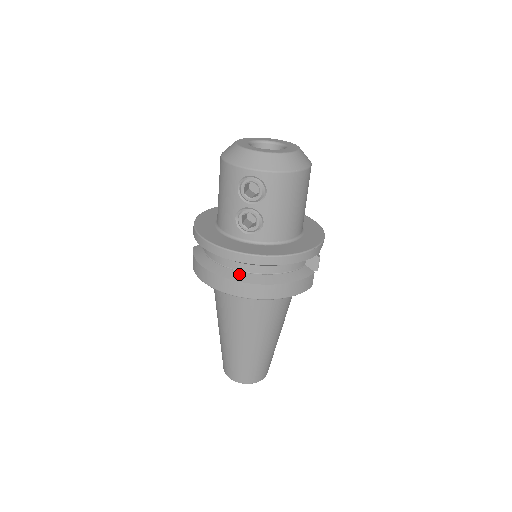
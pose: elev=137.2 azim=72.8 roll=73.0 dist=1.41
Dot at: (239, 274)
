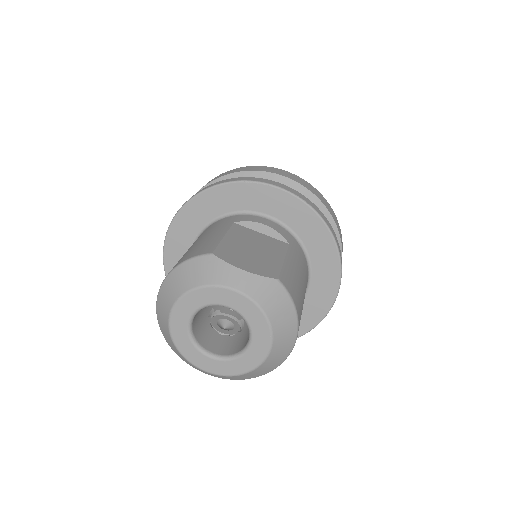
Dot at: occluded
